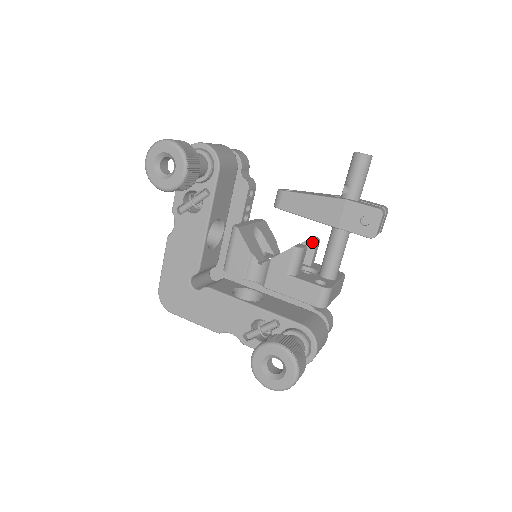
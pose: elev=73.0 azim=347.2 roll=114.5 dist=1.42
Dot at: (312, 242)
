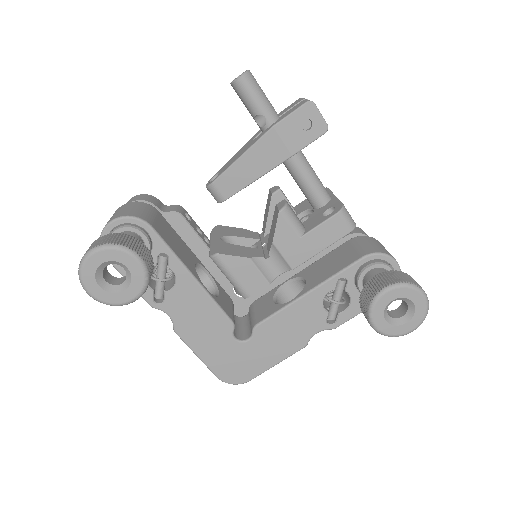
Dot at: (277, 194)
